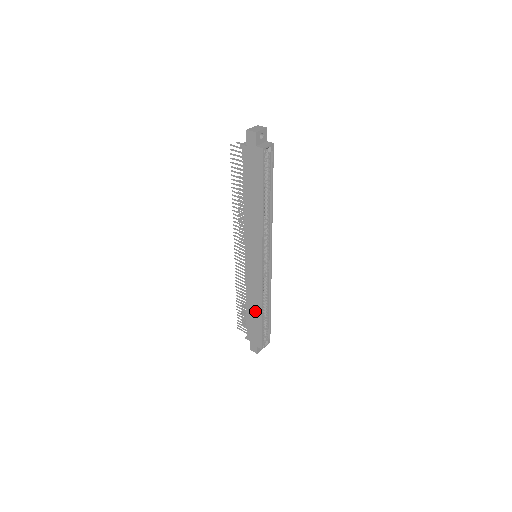
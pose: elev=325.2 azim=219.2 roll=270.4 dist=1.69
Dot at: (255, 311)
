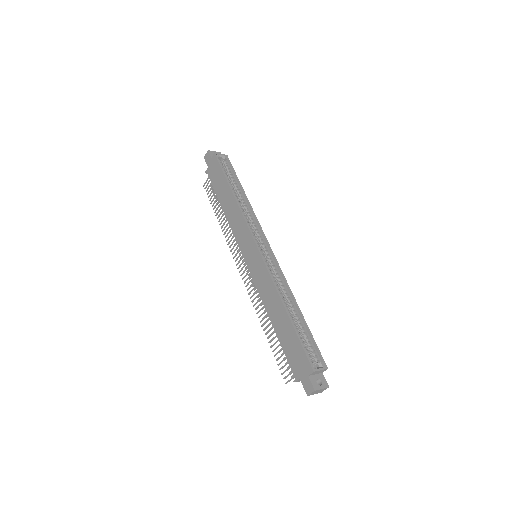
Dot at: (280, 317)
